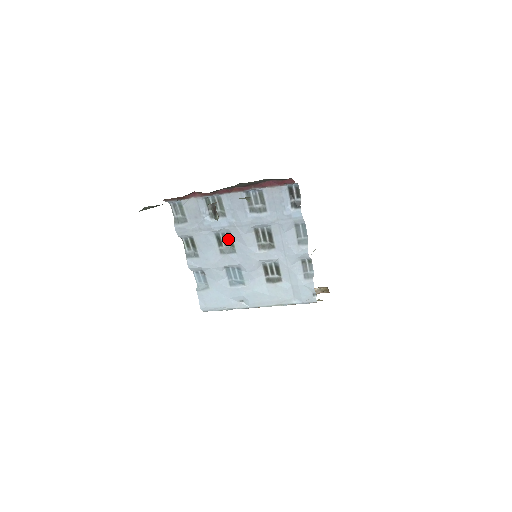
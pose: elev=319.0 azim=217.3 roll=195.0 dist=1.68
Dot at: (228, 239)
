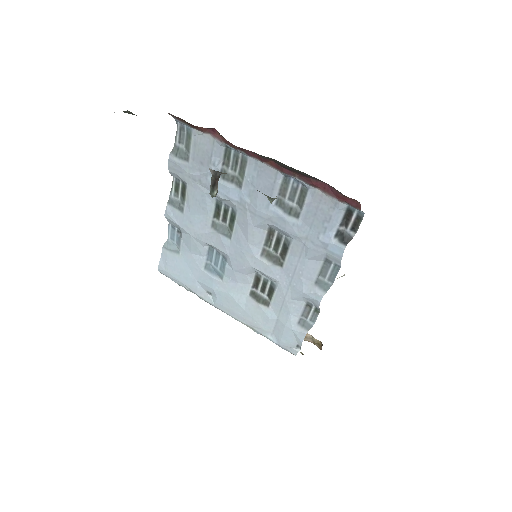
Dot at: (230, 216)
